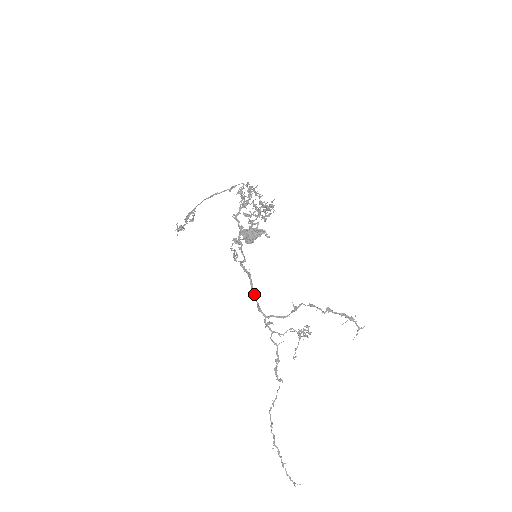
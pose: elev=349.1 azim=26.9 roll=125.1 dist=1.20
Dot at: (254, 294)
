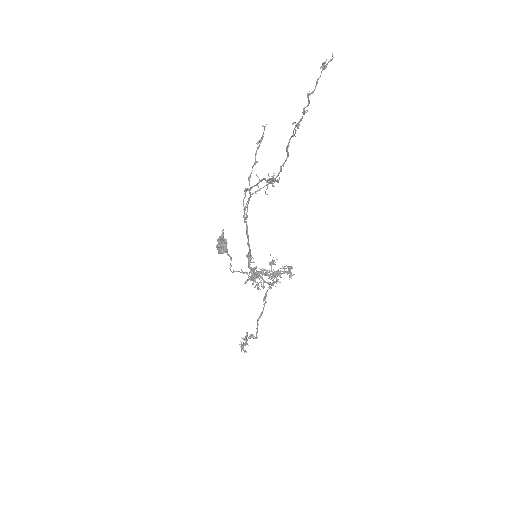
Dot at: (248, 245)
